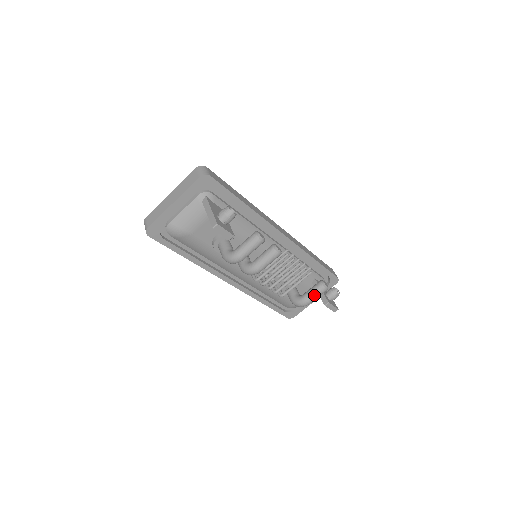
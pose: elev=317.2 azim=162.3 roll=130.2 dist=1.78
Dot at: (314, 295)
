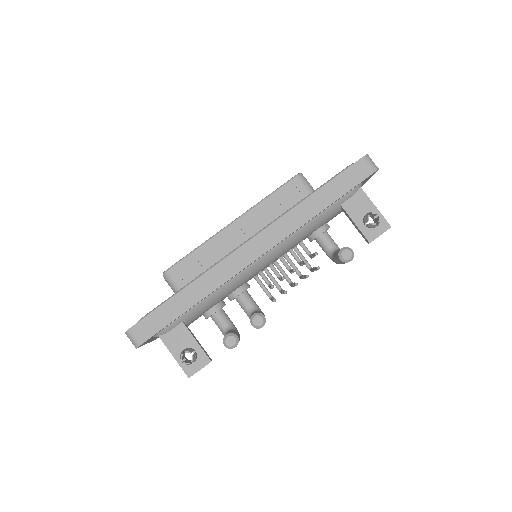
Dot at: occluded
